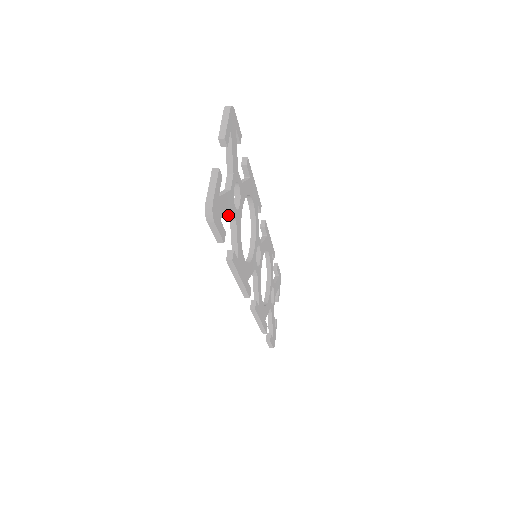
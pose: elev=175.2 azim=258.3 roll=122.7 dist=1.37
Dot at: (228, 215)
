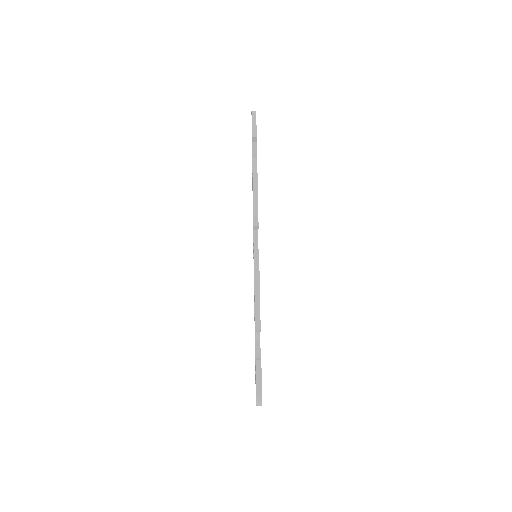
Dot at: occluded
